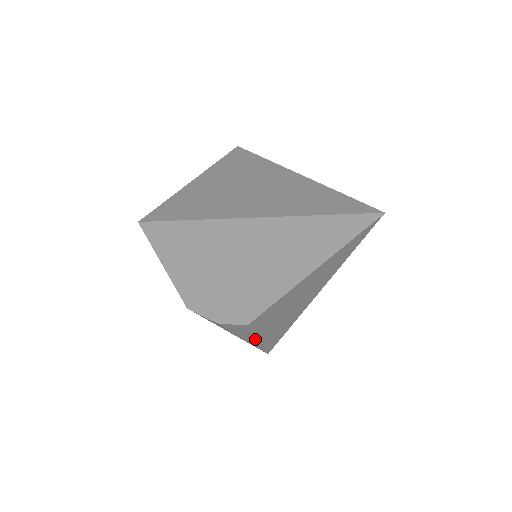
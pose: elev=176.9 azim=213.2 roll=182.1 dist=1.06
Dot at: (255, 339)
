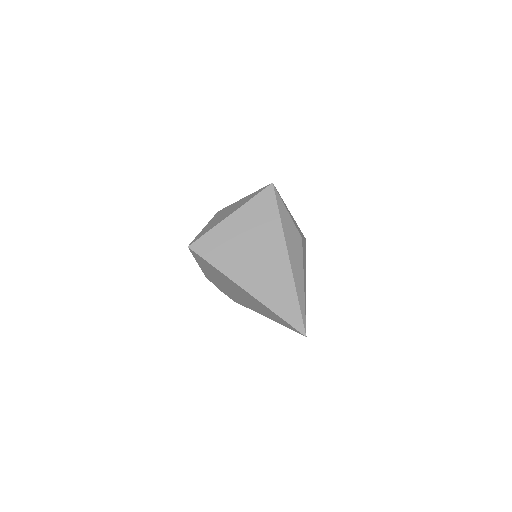
Dot at: occluded
